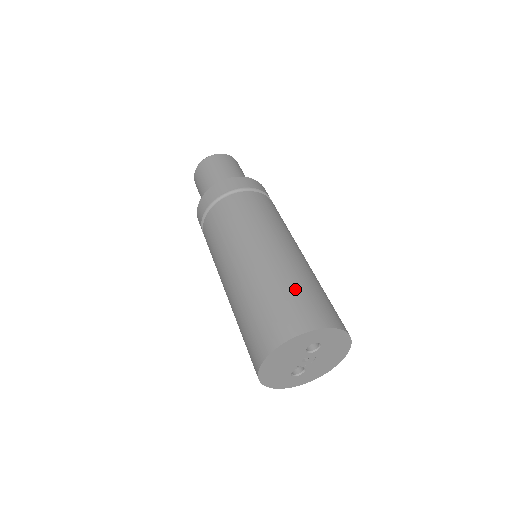
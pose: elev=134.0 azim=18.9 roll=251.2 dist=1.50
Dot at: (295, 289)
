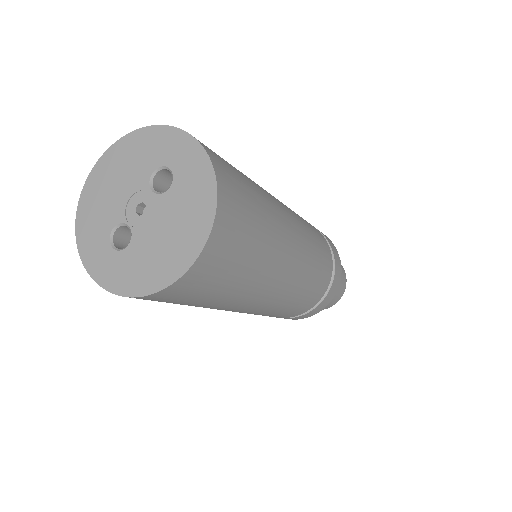
Dot at: occluded
